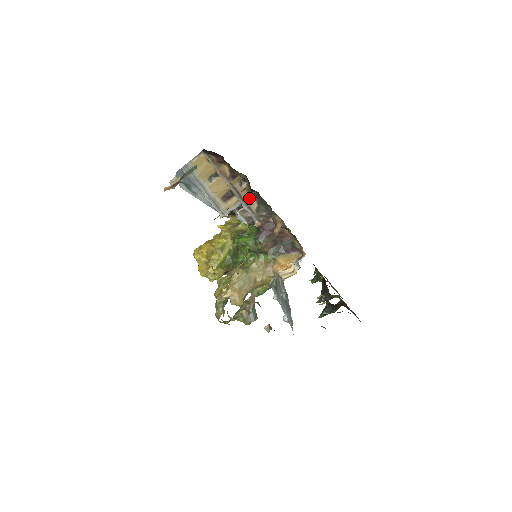
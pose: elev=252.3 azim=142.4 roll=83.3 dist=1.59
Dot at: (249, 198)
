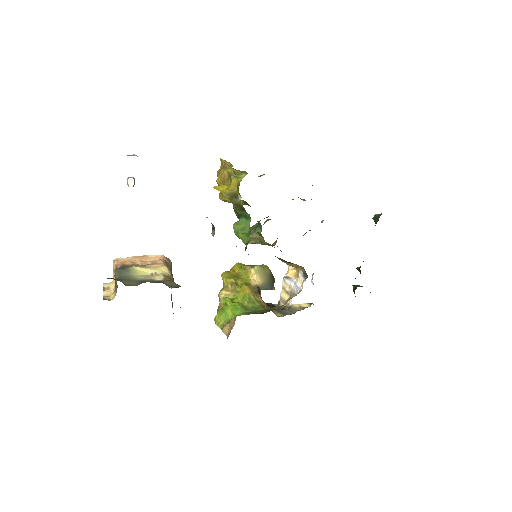
Dot at: occluded
